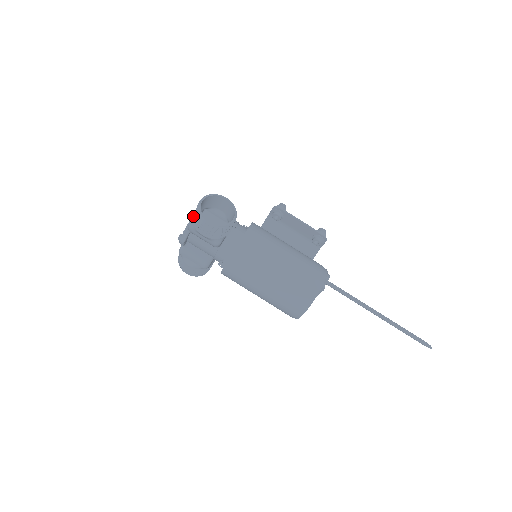
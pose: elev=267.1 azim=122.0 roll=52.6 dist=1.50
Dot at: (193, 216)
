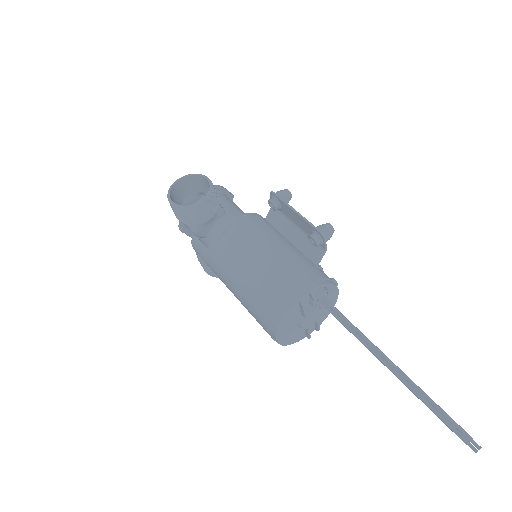
Dot at: (178, 199)
